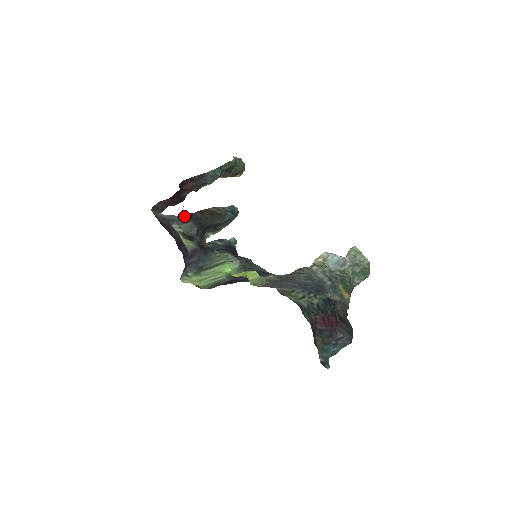
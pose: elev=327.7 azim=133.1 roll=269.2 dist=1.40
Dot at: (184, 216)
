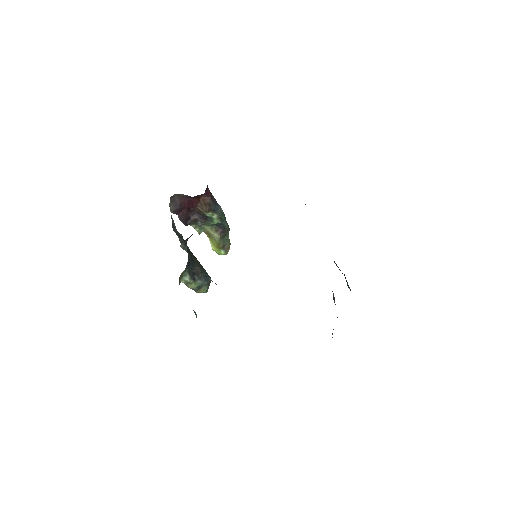
Dot at: (181, 236)
